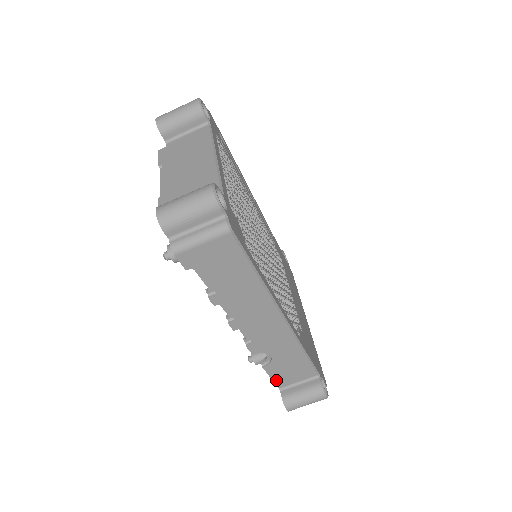
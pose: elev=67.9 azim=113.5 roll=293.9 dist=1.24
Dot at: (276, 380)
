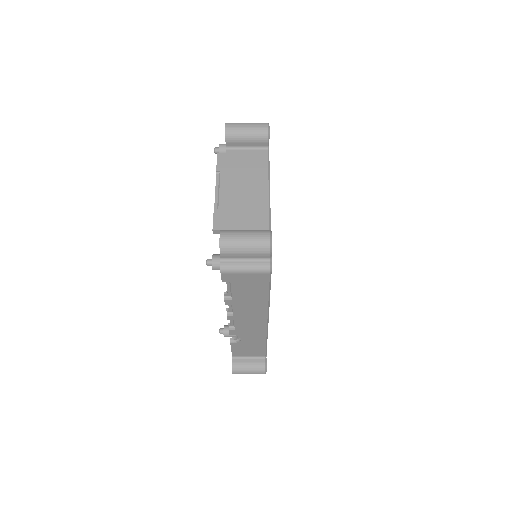
Dot at: (234, 352)
